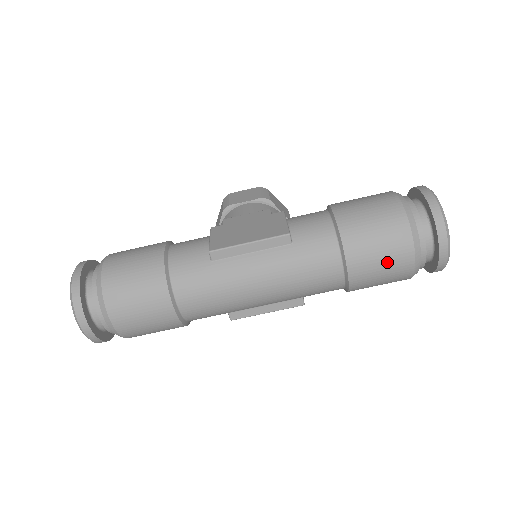
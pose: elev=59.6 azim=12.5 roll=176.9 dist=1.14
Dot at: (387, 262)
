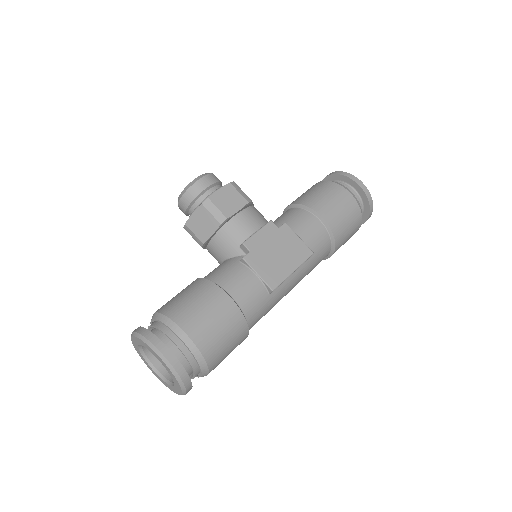
Dot at: occluded
